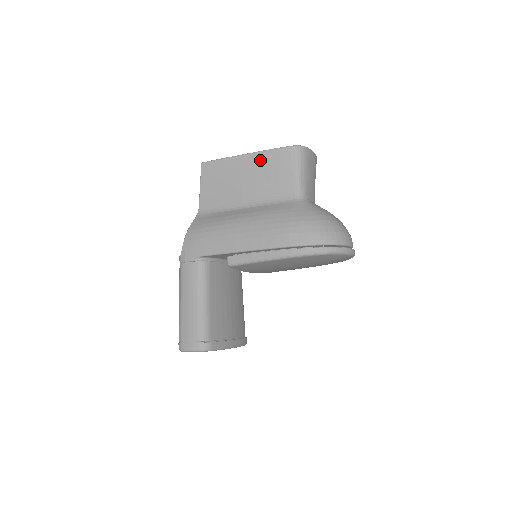
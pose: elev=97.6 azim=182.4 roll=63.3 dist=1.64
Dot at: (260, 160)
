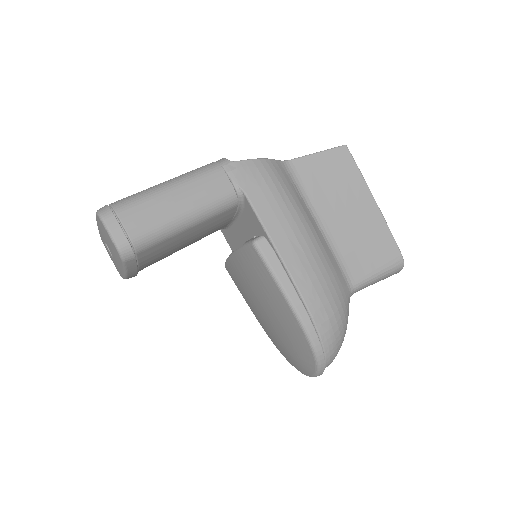
Dot at: (376, 224)
